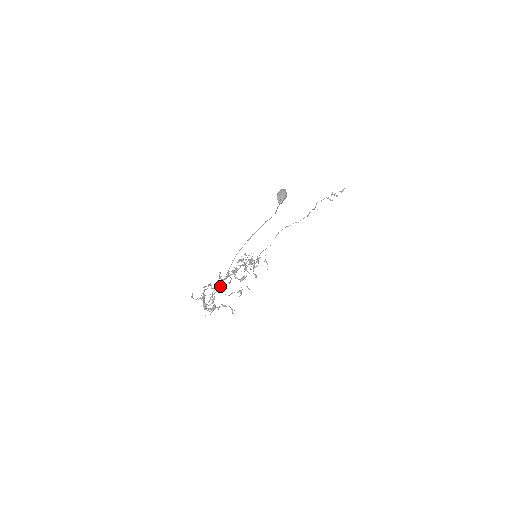
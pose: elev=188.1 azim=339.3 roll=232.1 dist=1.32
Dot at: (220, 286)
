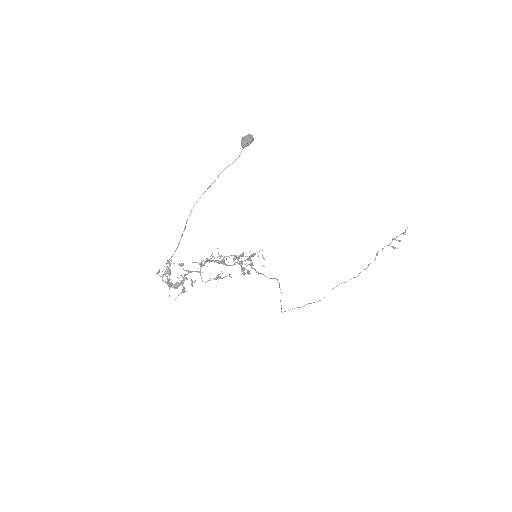
Dot at: (177, 247)
